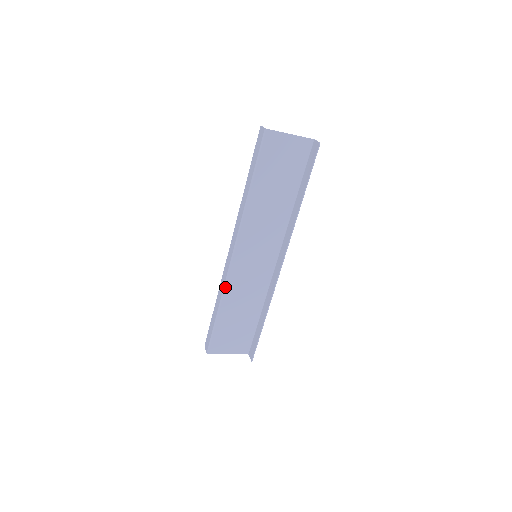
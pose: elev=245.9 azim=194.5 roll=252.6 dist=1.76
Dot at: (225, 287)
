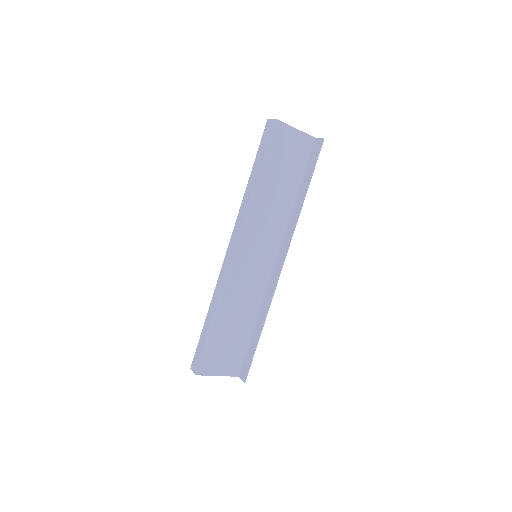
Dot at: (223, 290)
